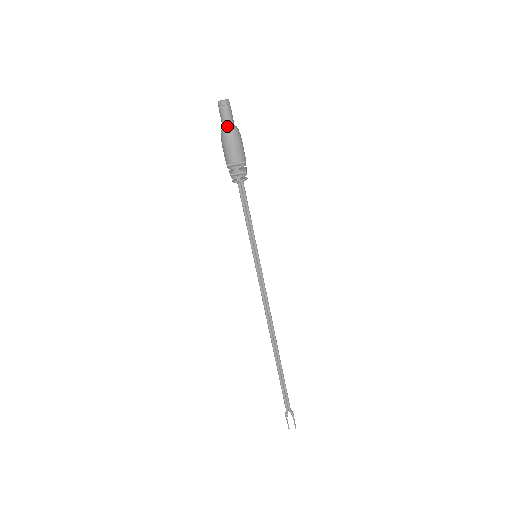
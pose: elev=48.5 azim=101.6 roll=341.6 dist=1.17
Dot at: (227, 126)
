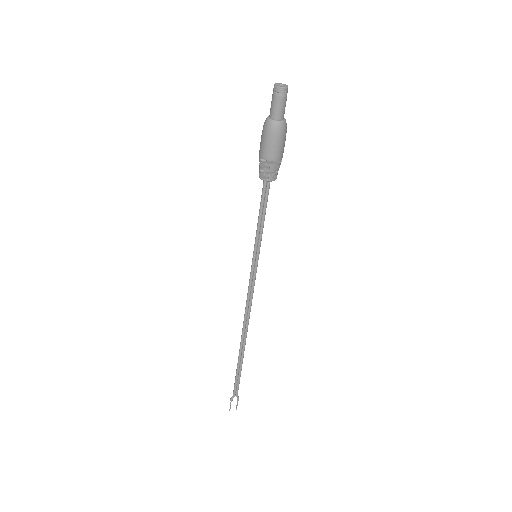
Dot at: (278, 117)
